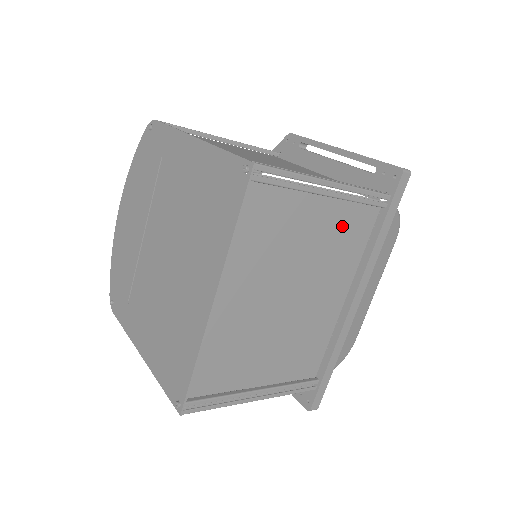
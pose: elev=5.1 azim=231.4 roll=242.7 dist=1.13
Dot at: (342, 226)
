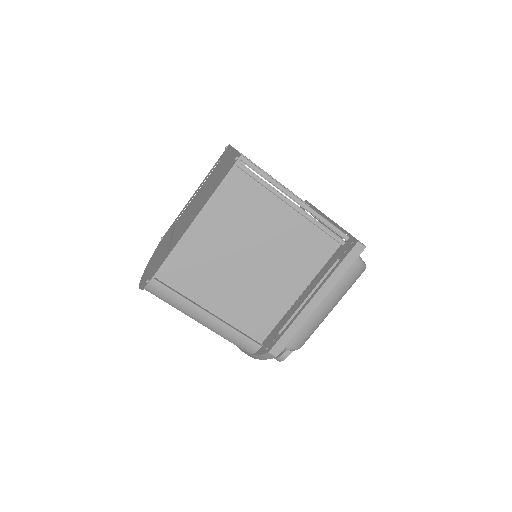
Dot at: occluded
